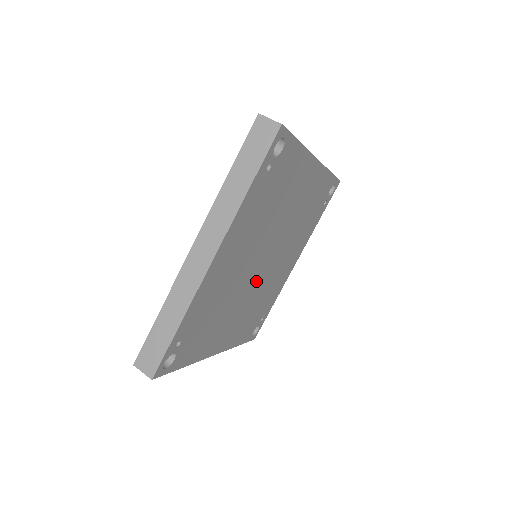
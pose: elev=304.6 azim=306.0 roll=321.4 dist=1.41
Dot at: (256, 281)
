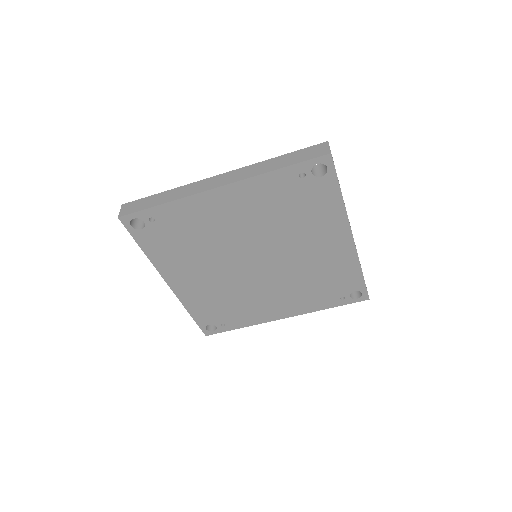
Dot at: (239, 271)
